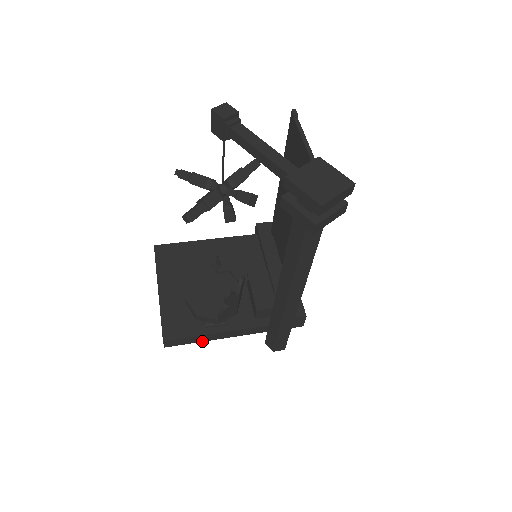
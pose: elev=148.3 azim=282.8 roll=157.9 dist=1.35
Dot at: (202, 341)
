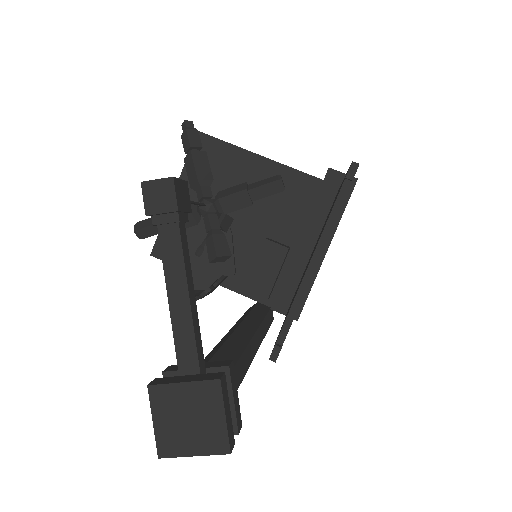
Dot at: occluded
